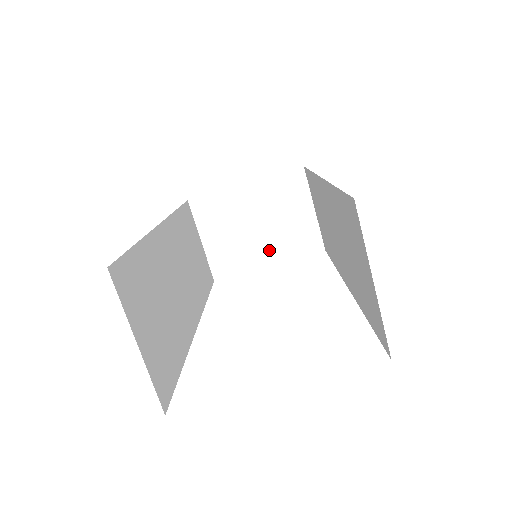
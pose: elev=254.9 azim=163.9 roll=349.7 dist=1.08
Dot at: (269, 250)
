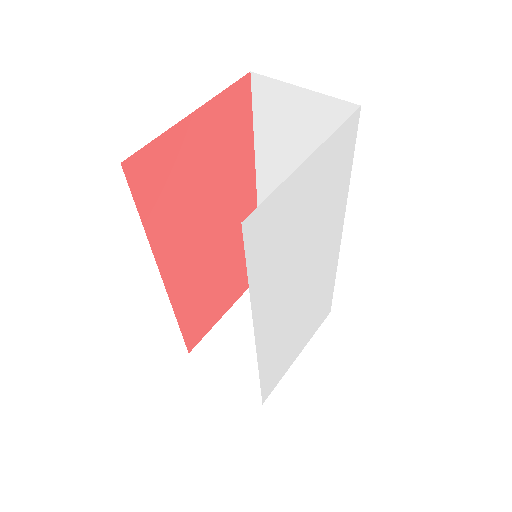
Dot at: occluded
